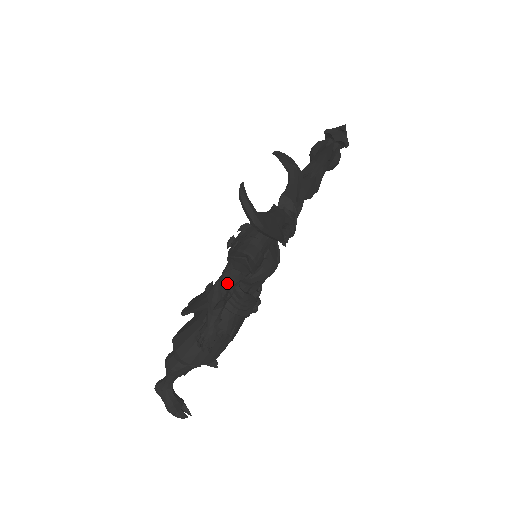
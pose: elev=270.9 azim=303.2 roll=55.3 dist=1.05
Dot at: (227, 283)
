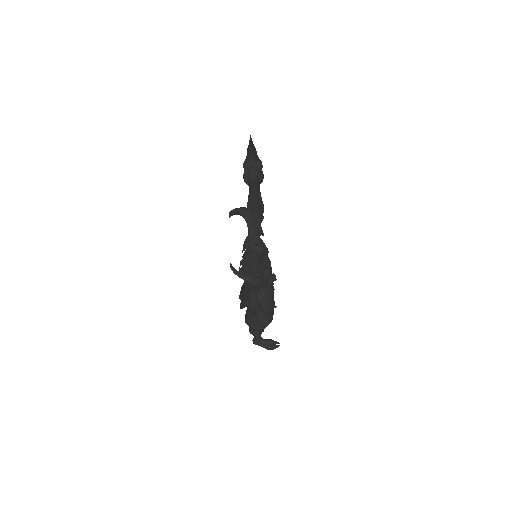
Dot at: (254, 296)
